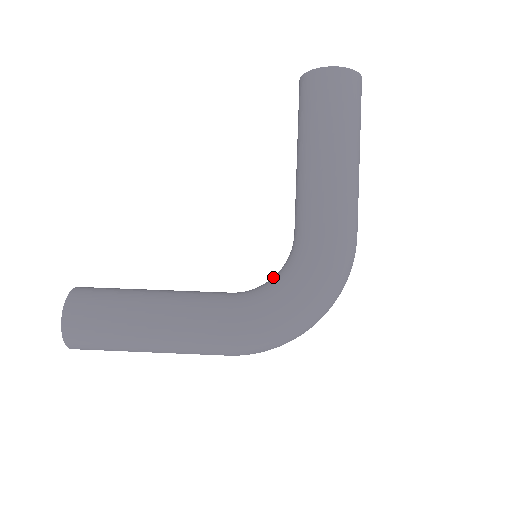
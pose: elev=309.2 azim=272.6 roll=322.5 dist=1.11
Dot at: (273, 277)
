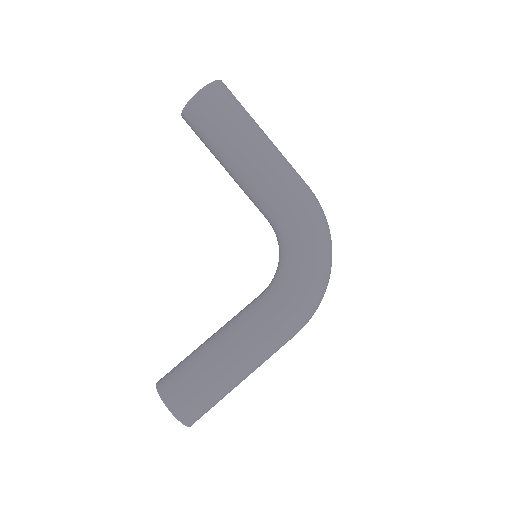
Dot at: (279, 260)
